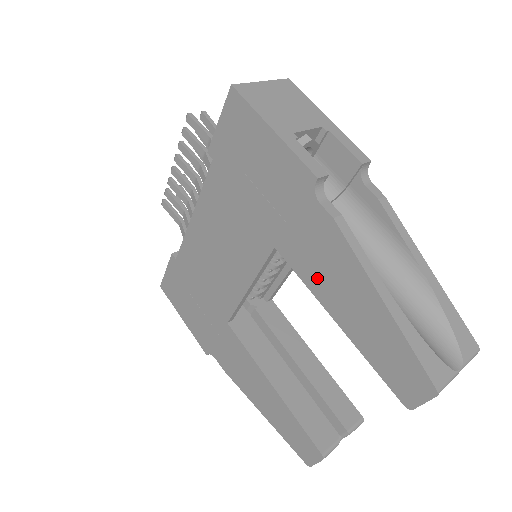
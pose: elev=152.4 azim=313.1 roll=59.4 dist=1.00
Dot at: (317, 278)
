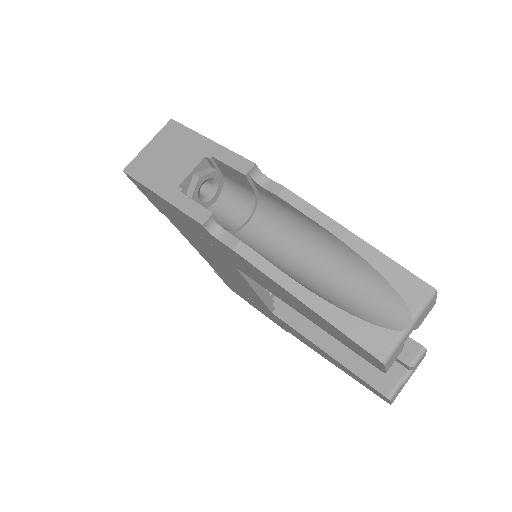
Dot at: (267, 287)
